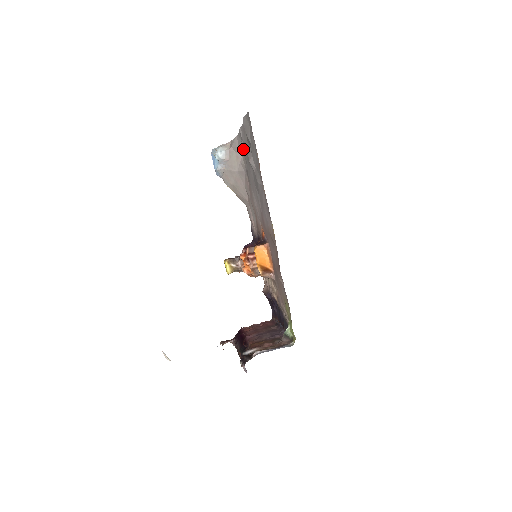
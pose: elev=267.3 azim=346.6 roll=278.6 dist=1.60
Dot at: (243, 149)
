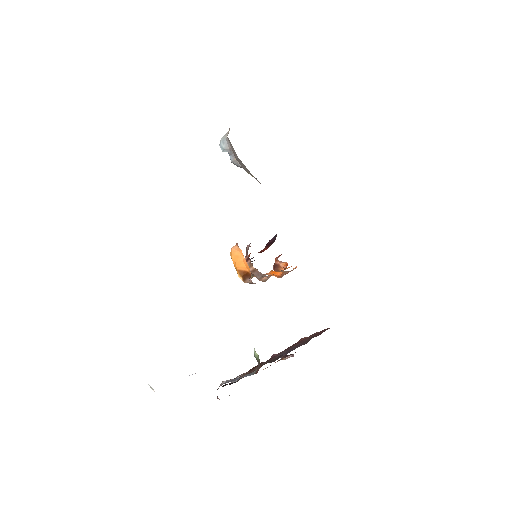
Dot at: occluded
